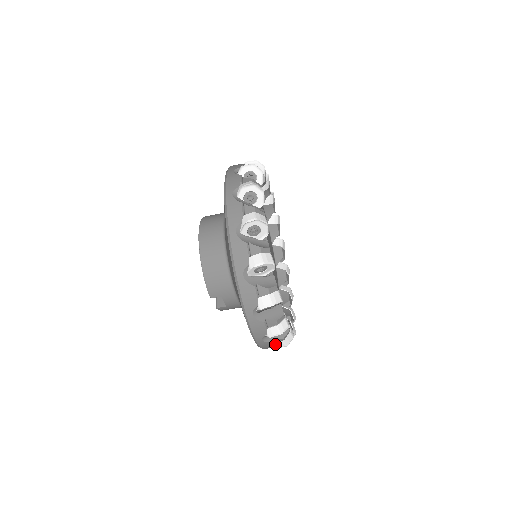
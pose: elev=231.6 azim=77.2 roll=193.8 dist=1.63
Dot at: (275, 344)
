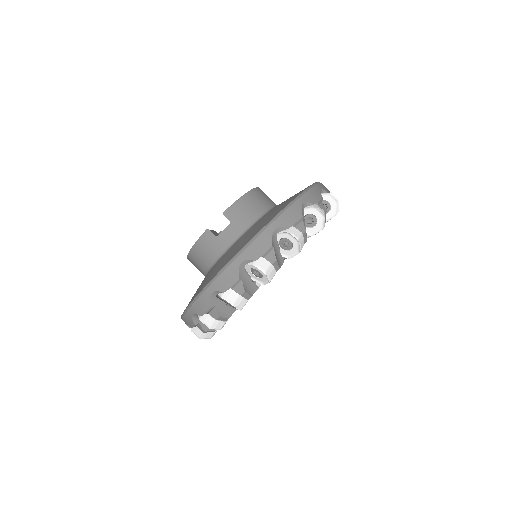
Dot at: (229, 291)
